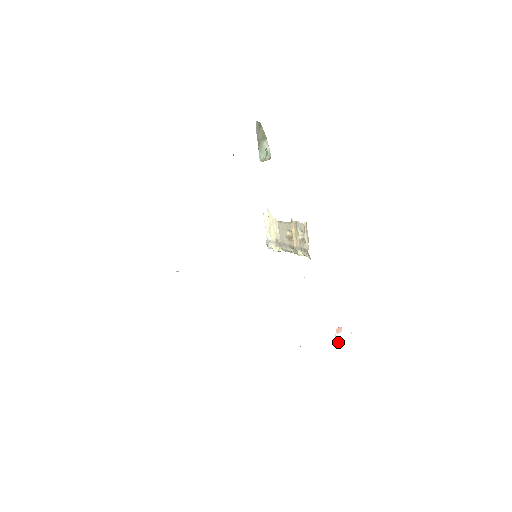
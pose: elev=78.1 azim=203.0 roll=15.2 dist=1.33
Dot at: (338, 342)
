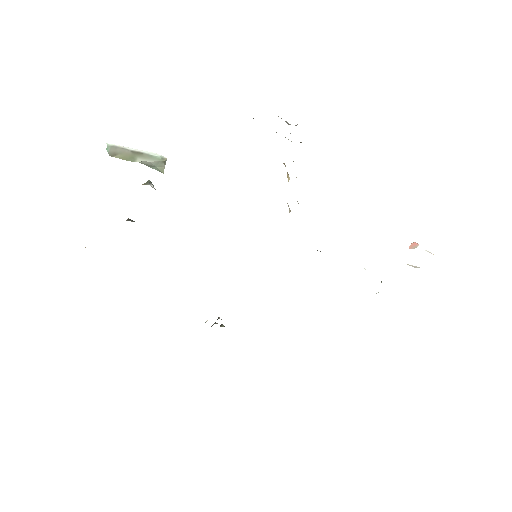
Dot at: (418, 267)
